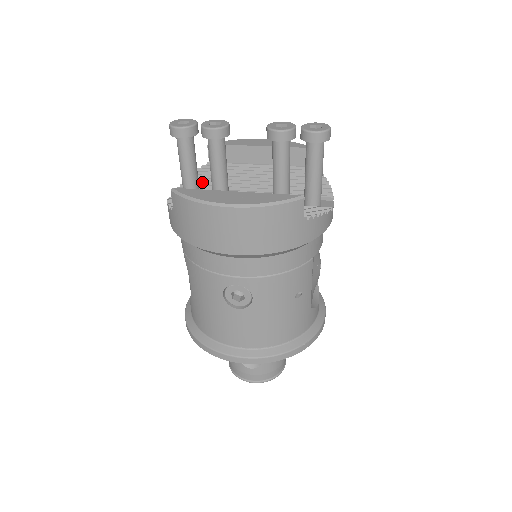
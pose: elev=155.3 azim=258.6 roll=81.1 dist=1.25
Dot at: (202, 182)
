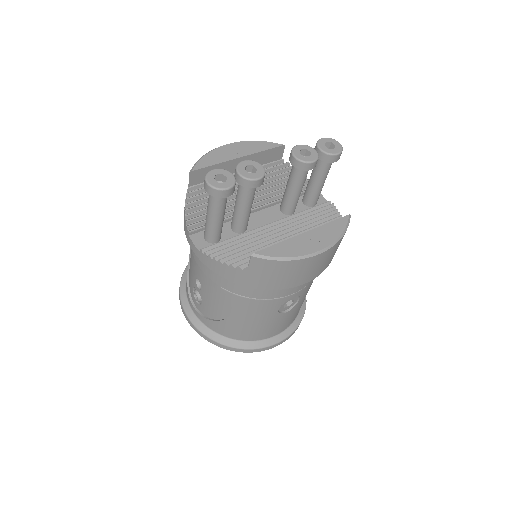
Dot at: occluded
